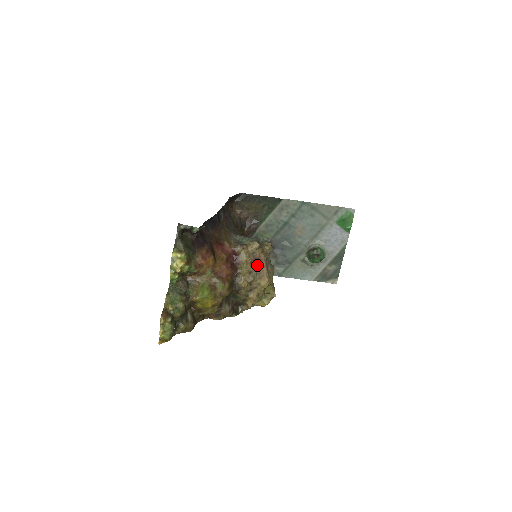
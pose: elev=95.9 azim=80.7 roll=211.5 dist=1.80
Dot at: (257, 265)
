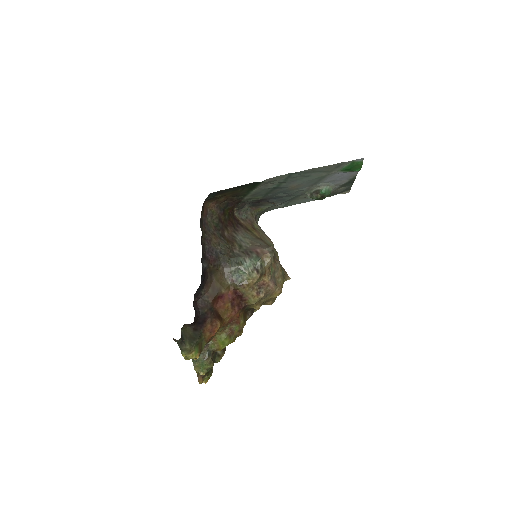
Dot at: (264, 292)
